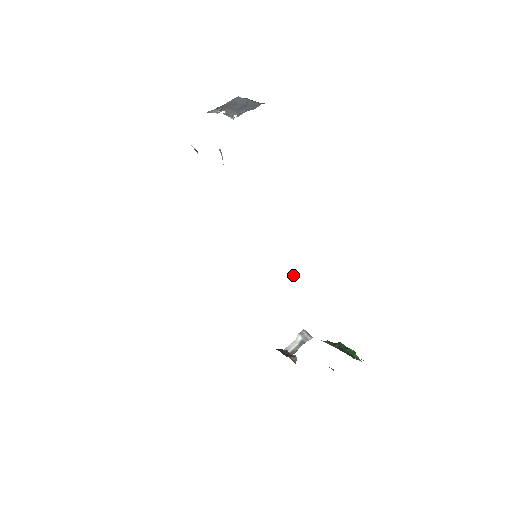
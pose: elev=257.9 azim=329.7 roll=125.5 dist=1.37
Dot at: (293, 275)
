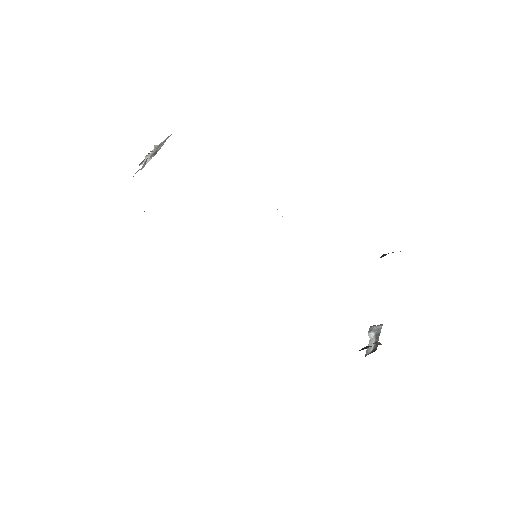
Dot at: occluded
